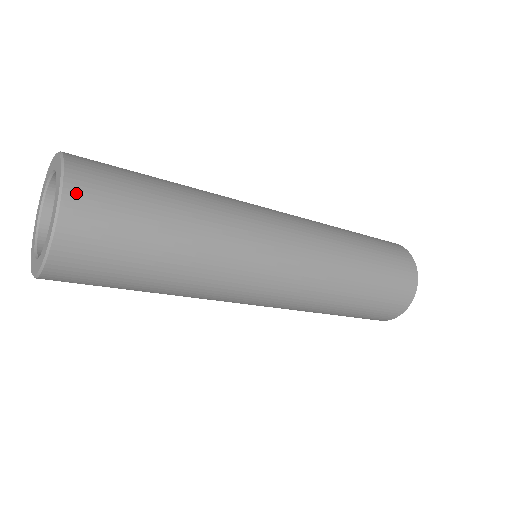
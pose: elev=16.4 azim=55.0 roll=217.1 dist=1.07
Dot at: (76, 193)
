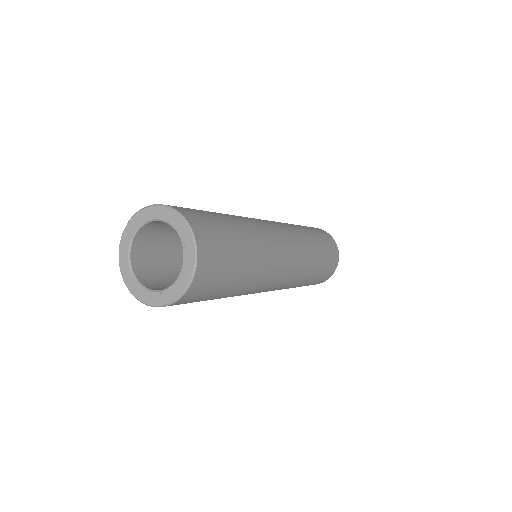
Dot at: (188, 216)
